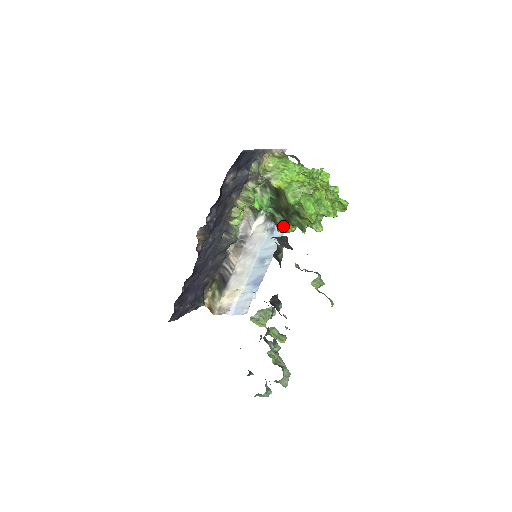
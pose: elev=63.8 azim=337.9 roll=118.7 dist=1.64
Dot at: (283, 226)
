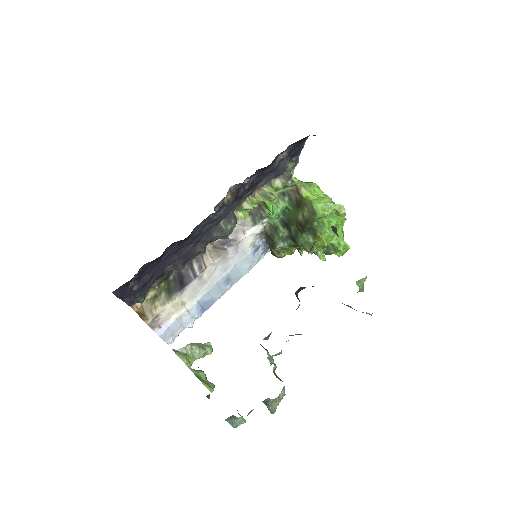
Dot at: (284, 243)
